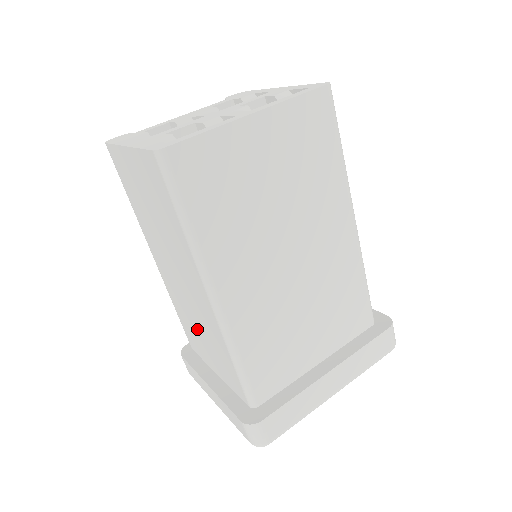
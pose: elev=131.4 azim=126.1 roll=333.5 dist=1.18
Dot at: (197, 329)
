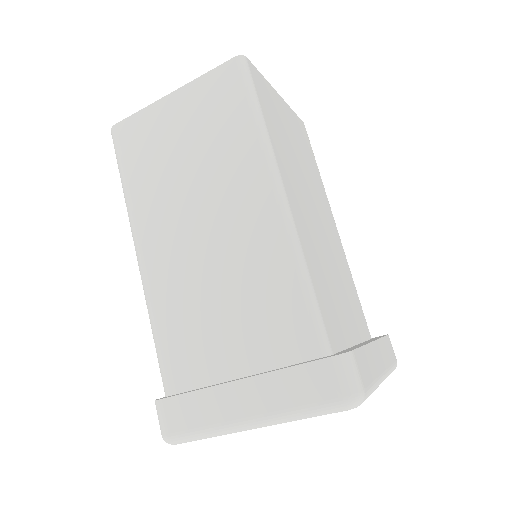
Dot at: (216, 306)
